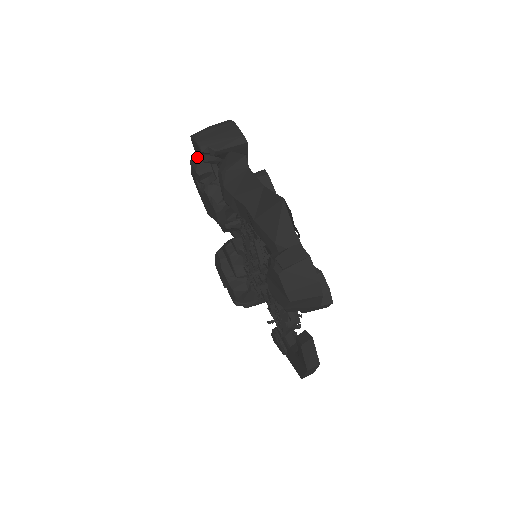
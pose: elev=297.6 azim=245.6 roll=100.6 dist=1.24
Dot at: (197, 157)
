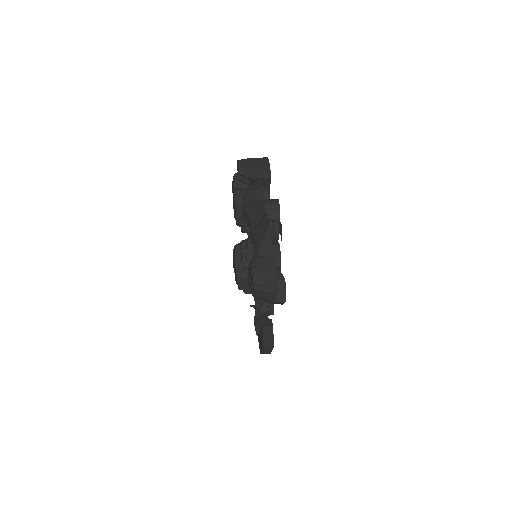
Dot at: (238, 175)
